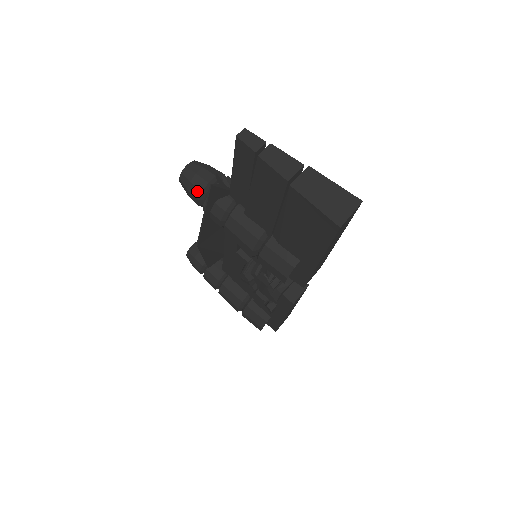
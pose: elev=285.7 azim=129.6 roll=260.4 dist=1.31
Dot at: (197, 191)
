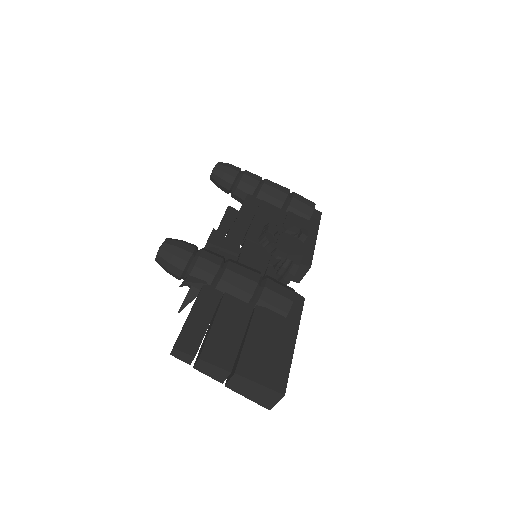
Dot at: (175, 277)
